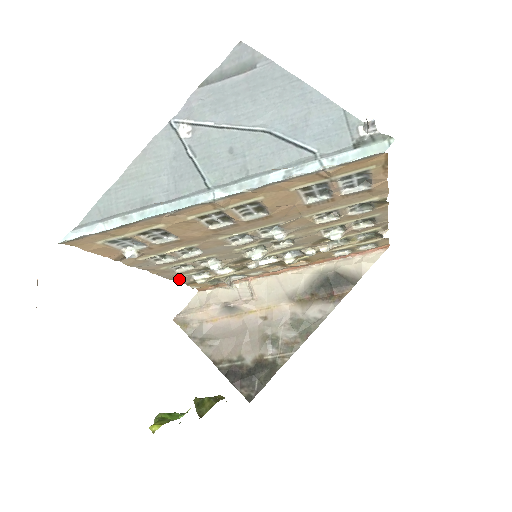
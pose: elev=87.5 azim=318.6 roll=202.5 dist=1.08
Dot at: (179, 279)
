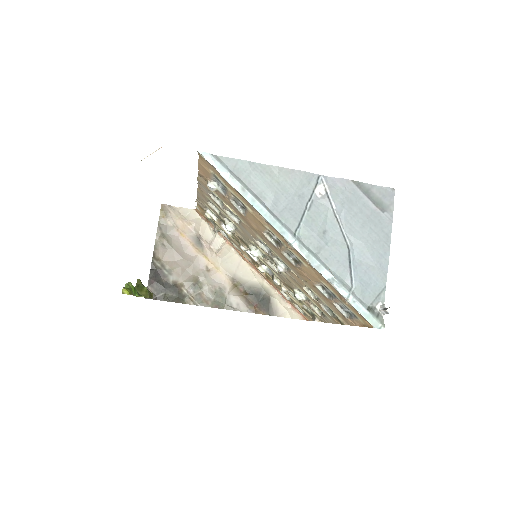
Dot at: (201, 202)
